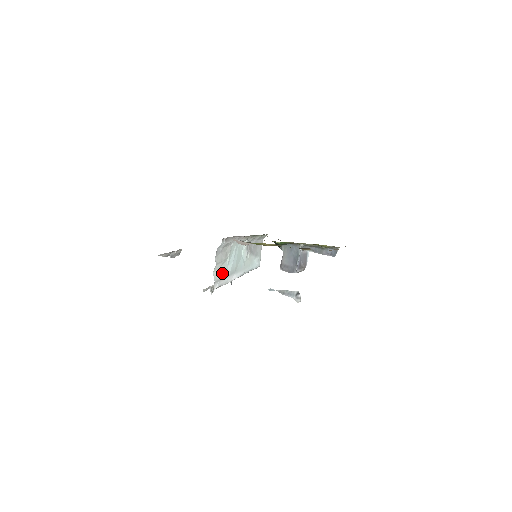
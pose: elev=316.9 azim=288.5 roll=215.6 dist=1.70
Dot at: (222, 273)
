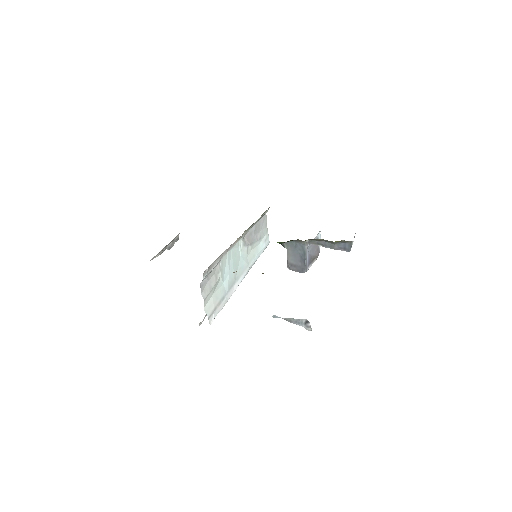
Dot at: (217, 298)
